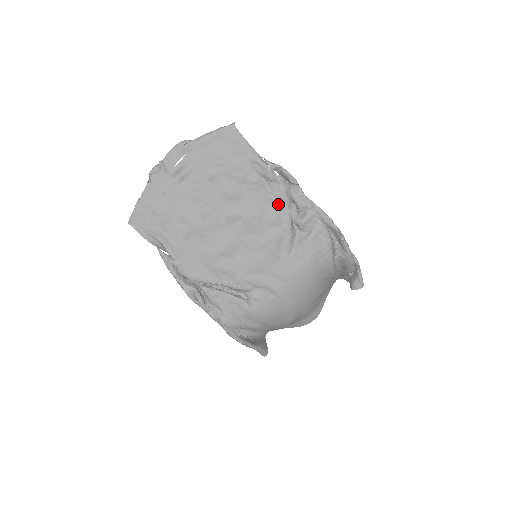
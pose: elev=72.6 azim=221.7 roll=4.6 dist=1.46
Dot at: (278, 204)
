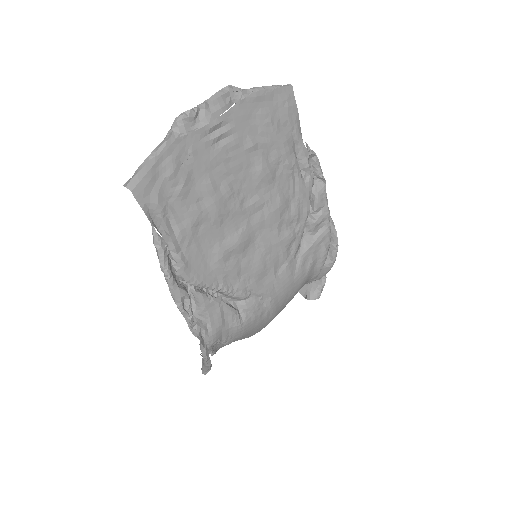
Dot at: (302, 198)
